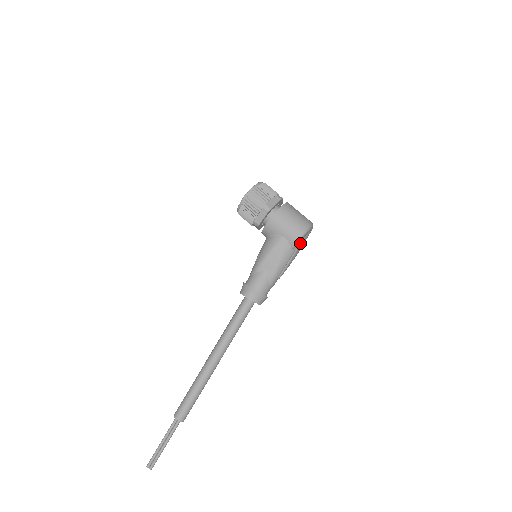
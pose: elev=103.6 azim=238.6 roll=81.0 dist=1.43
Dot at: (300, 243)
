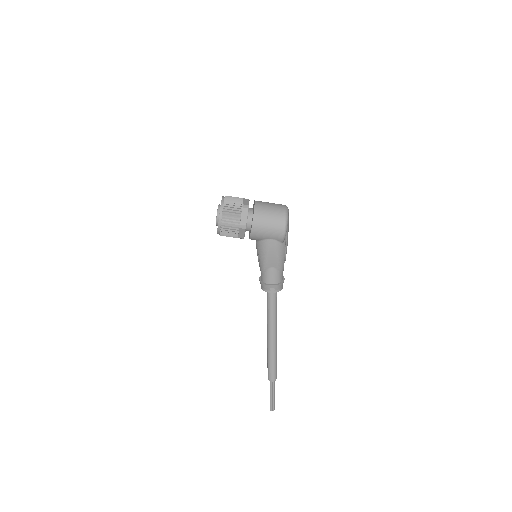
Dot at: (286, 232)
